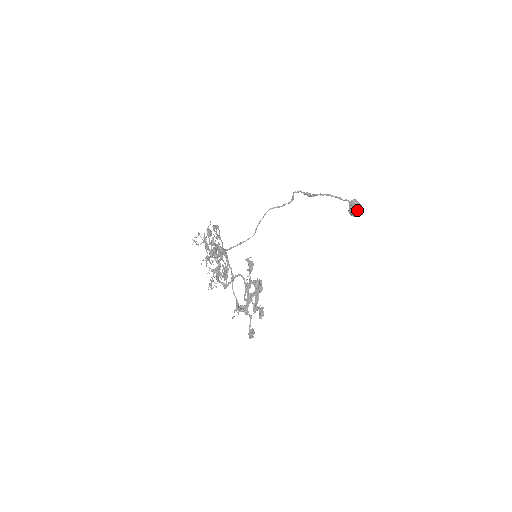
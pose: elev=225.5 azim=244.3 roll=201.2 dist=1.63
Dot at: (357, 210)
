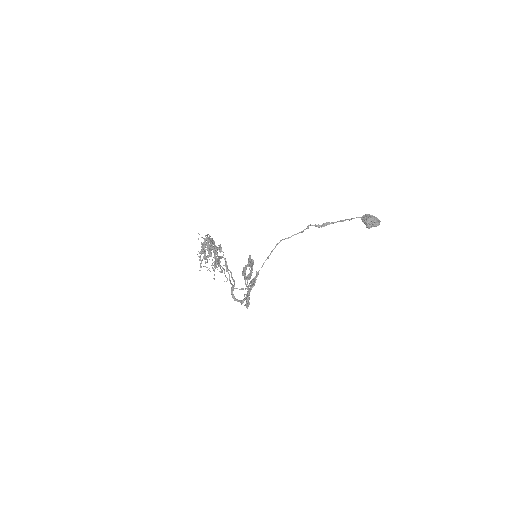
Dot at: (368, 217)
